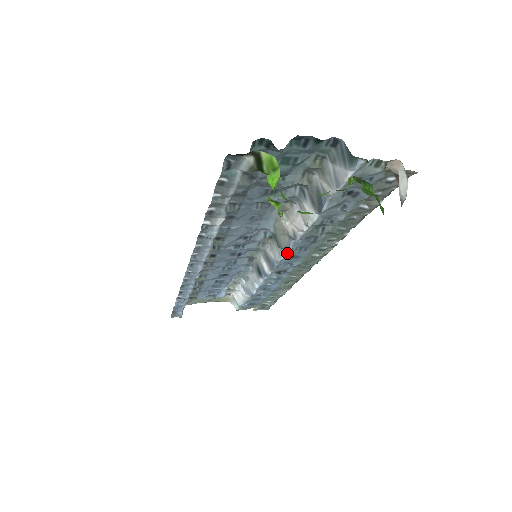
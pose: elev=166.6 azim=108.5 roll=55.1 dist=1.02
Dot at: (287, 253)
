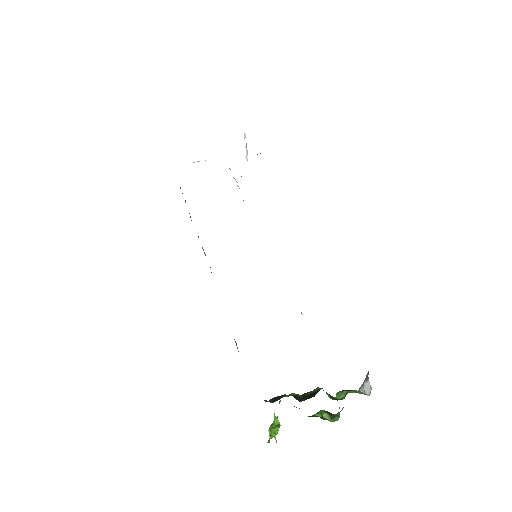
Dot at: occluded
